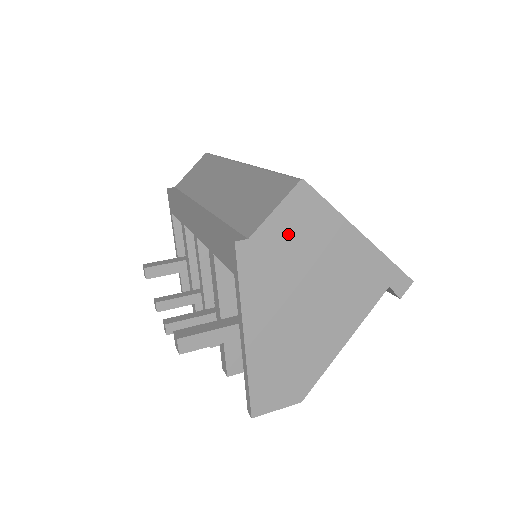
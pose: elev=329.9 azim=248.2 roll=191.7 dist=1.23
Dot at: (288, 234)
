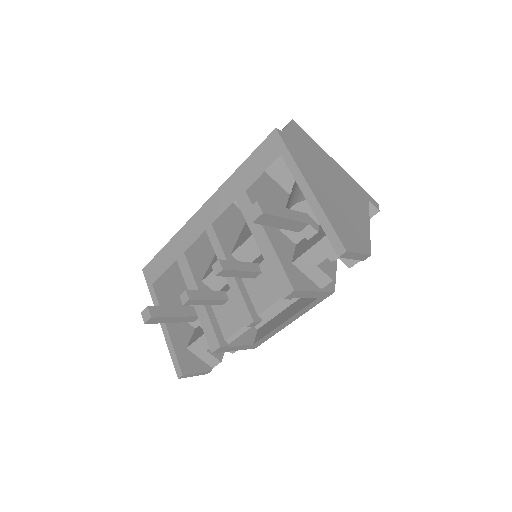
Dot at: (300, 141)
